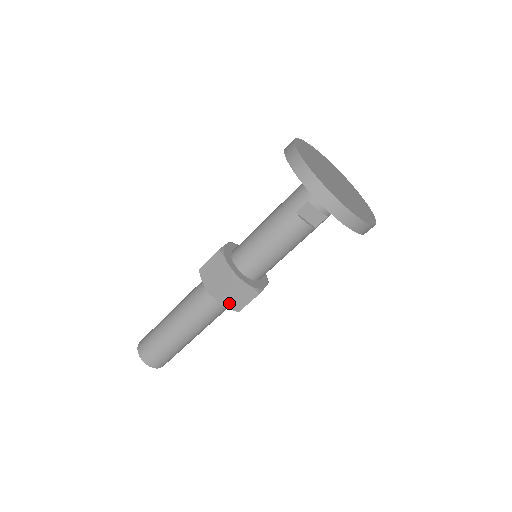
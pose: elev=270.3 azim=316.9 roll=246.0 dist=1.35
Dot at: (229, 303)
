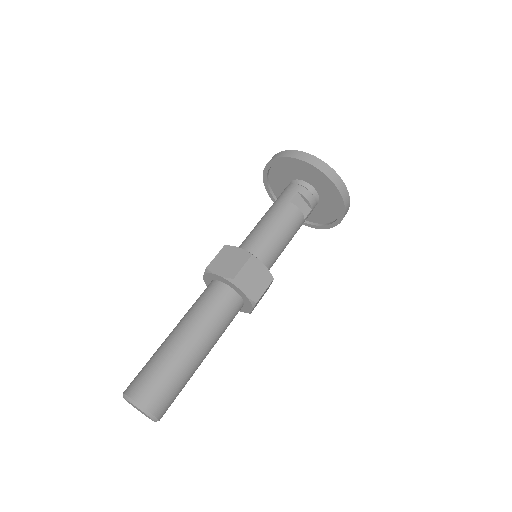
Dot at: (248, 289)
